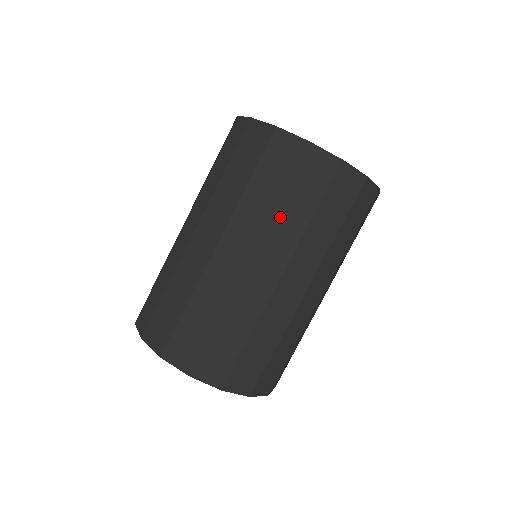
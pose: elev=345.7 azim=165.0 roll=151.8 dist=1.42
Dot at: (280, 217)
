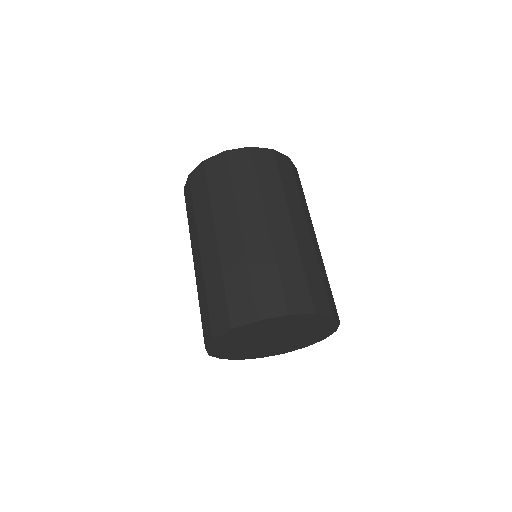
Dot at: (198, 214)
